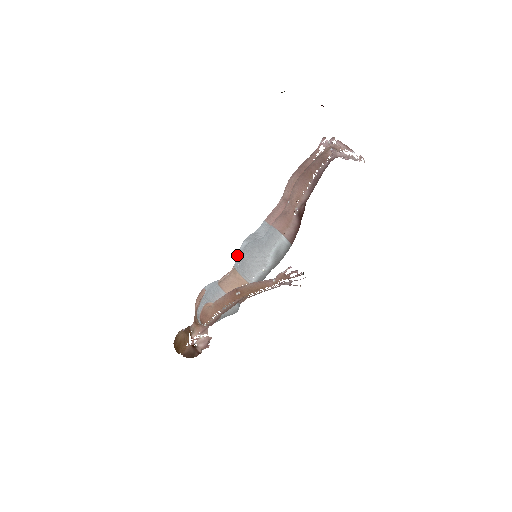
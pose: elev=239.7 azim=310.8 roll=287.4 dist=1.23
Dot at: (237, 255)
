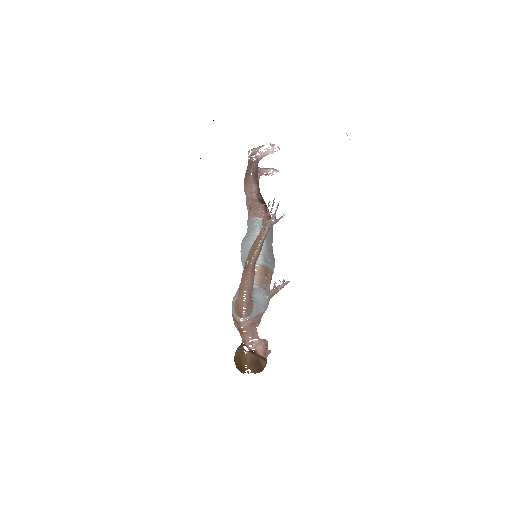
Dot at: occluded
